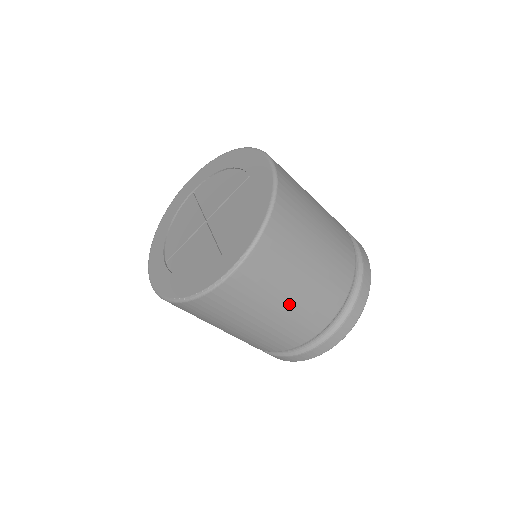
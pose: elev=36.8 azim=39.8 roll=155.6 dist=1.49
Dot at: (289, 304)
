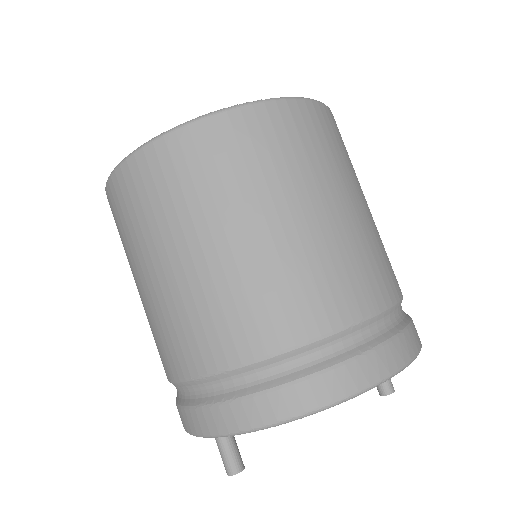
Dot at: (320, 218)
